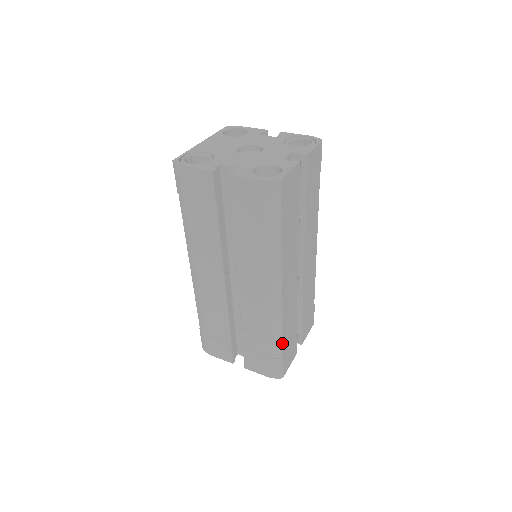
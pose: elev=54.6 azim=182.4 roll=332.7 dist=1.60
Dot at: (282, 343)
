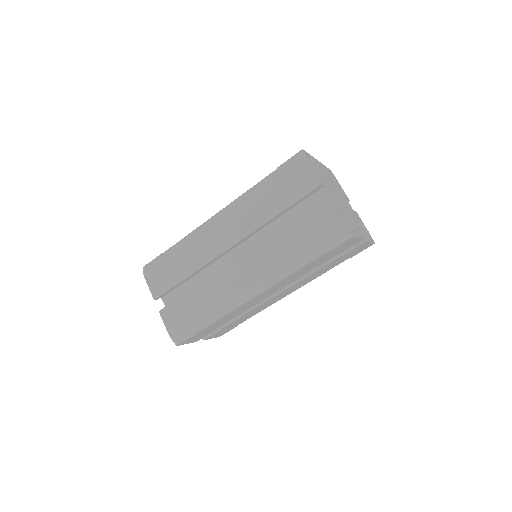
Dot at: (211, 324)
